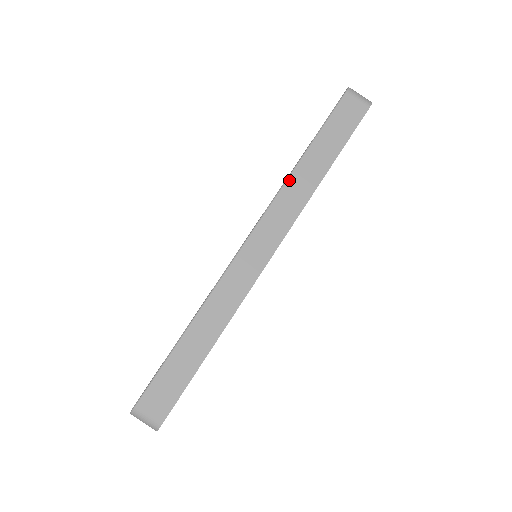
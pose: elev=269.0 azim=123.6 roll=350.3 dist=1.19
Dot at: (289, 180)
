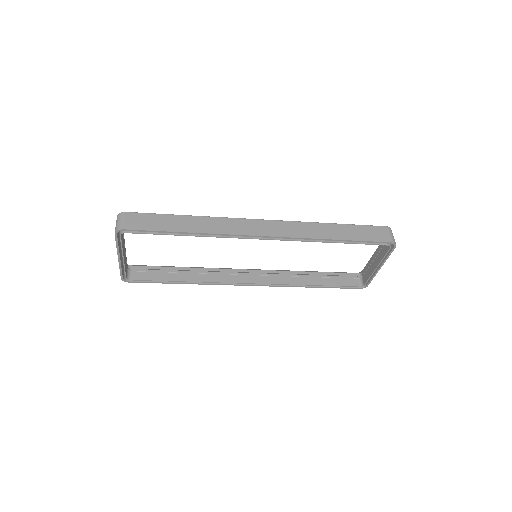
Dot at: (313, 223)
